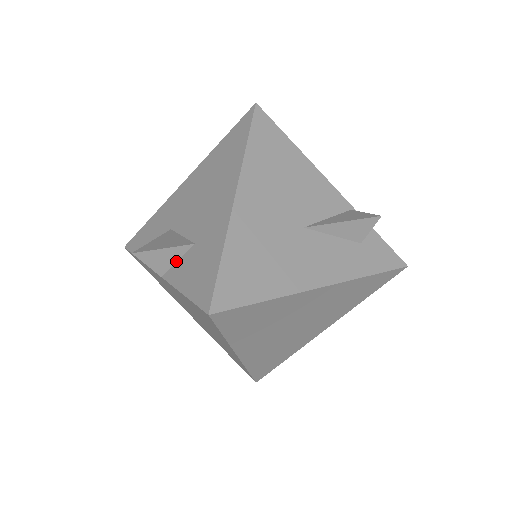
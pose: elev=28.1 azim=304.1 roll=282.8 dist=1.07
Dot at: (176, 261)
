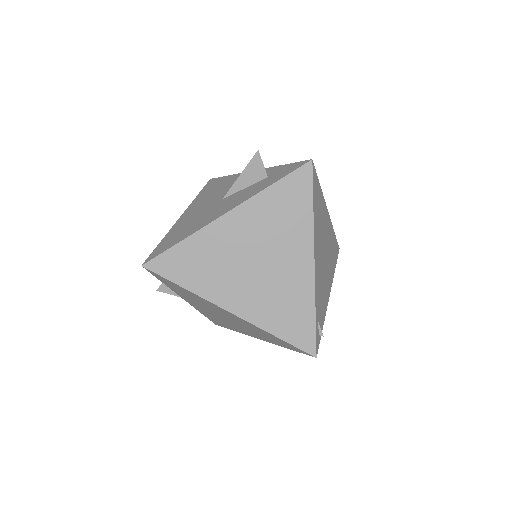
Dot at: occluded
